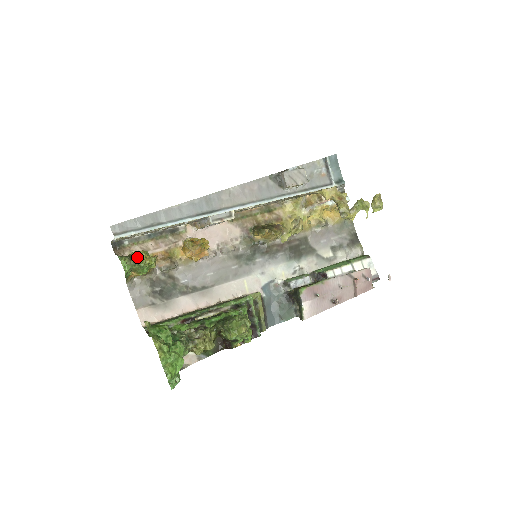
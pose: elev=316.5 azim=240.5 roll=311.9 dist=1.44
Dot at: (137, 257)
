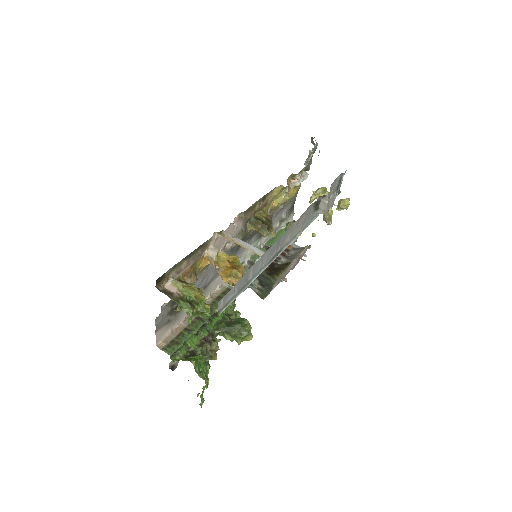
Dot at: (200, 304)
